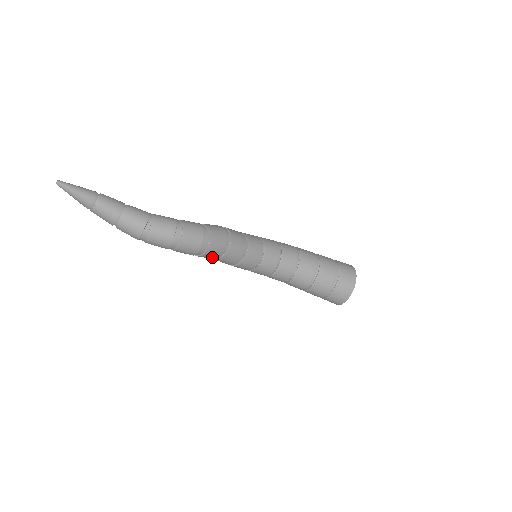
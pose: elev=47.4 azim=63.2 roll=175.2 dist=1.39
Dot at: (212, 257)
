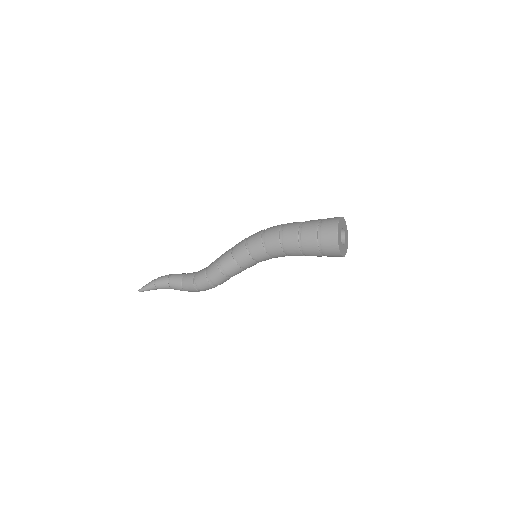
Dot at: occluded
